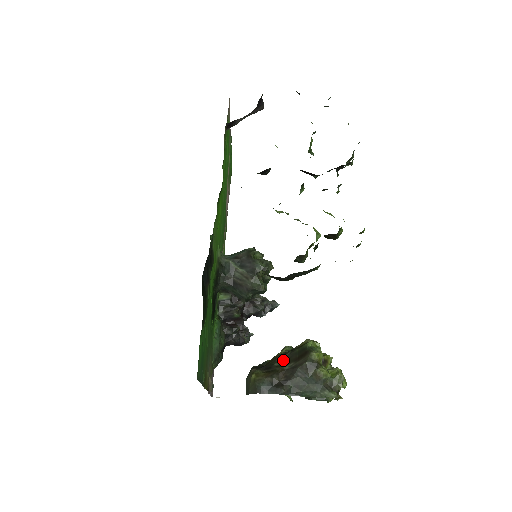
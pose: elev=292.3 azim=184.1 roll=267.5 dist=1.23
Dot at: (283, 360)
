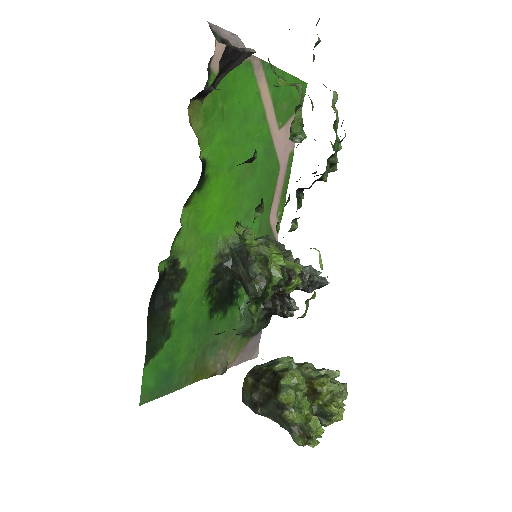
Dot at: (268, 380)
